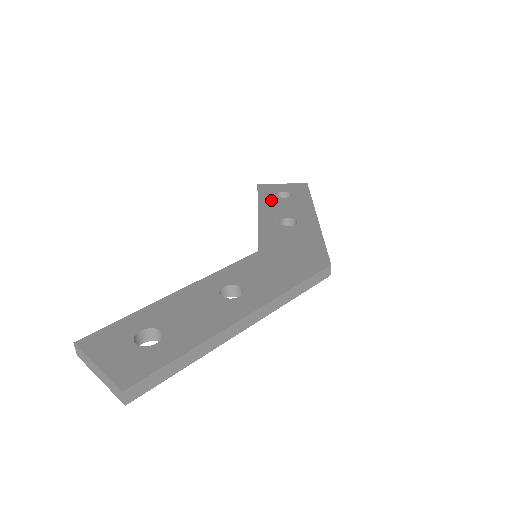
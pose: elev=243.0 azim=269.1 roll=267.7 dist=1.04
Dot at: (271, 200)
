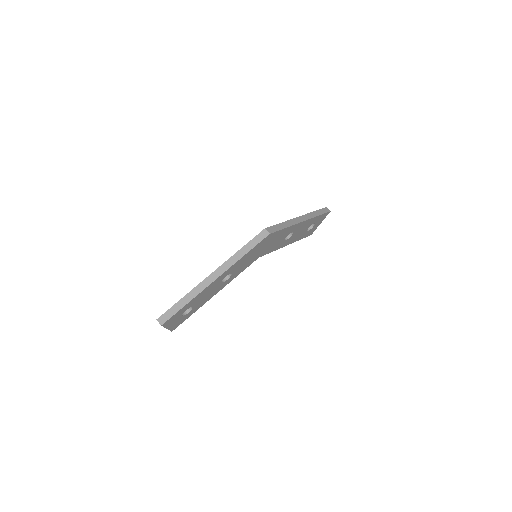
Dot at: occluded
